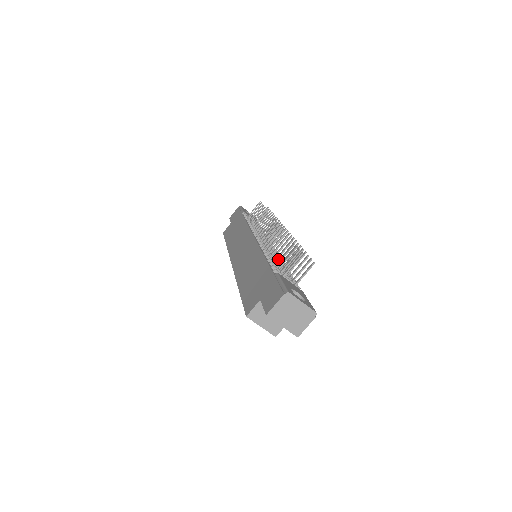
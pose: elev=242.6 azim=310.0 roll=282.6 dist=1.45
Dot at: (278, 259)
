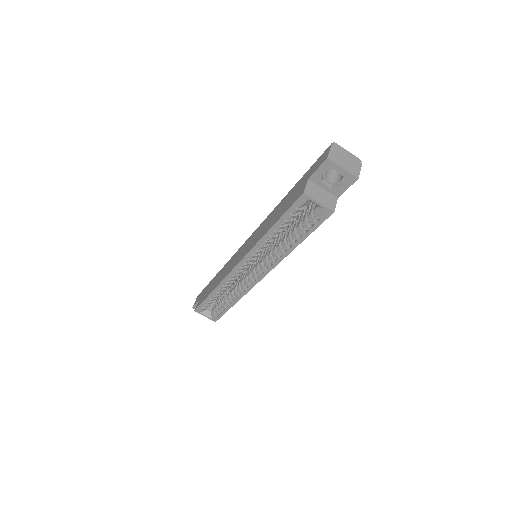
Dot at: occluded
